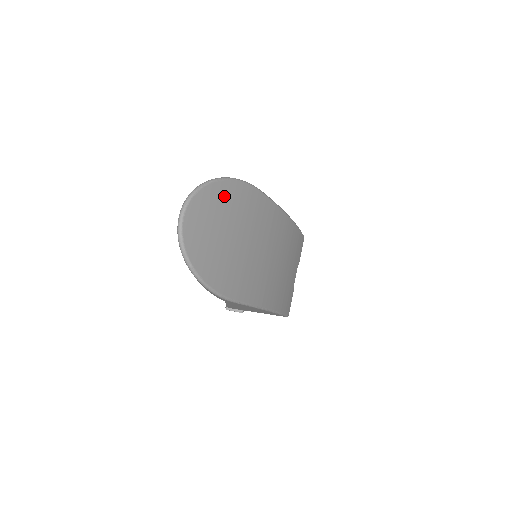
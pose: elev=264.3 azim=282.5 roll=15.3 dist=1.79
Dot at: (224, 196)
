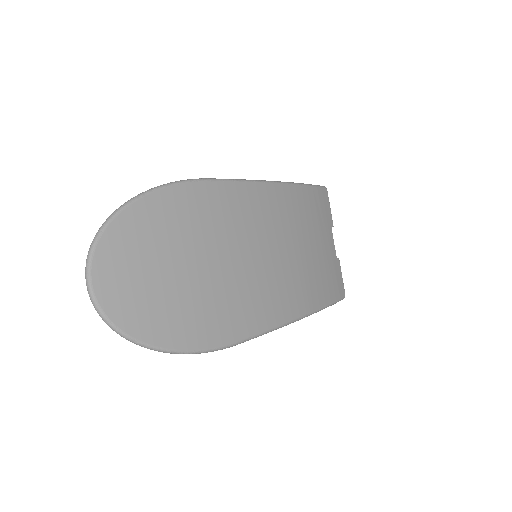
Dot at: (146, 222)
